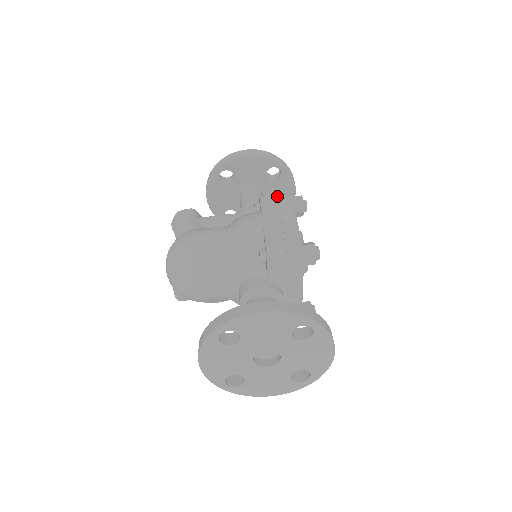
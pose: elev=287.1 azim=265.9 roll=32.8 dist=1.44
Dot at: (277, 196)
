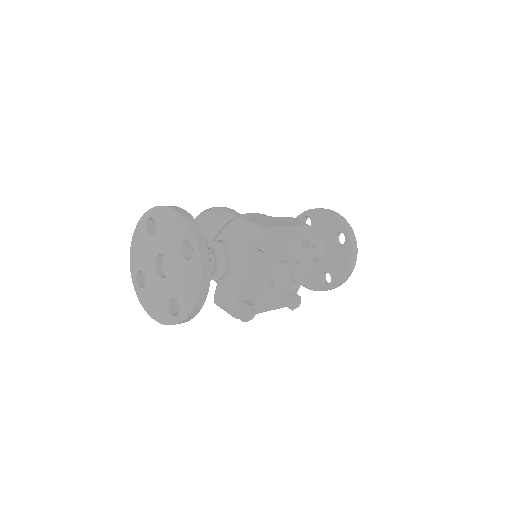
Dot at: occluded
